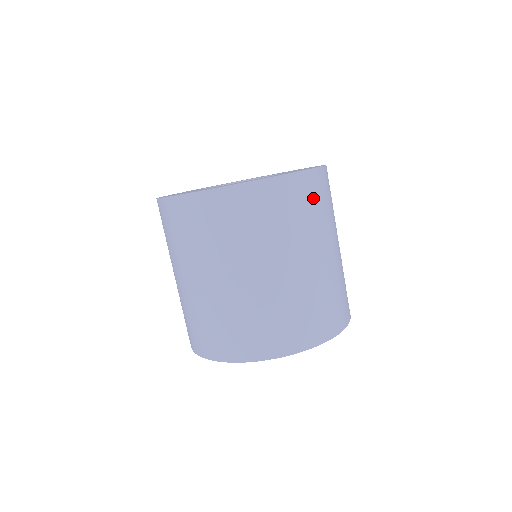
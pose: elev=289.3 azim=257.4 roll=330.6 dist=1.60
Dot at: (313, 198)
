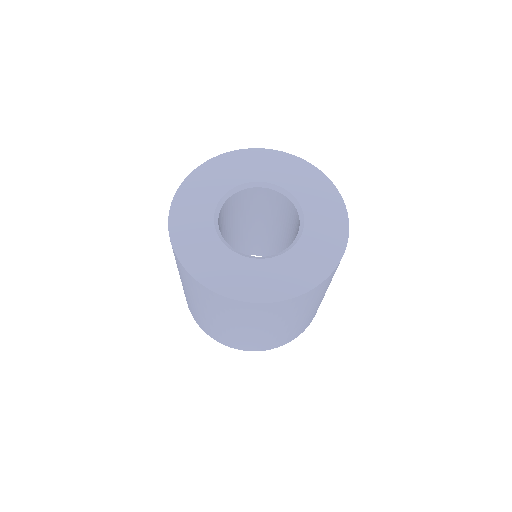
Dot at: (313, 296)
